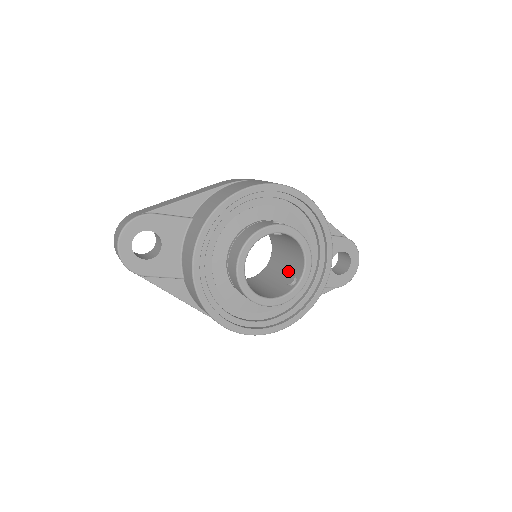
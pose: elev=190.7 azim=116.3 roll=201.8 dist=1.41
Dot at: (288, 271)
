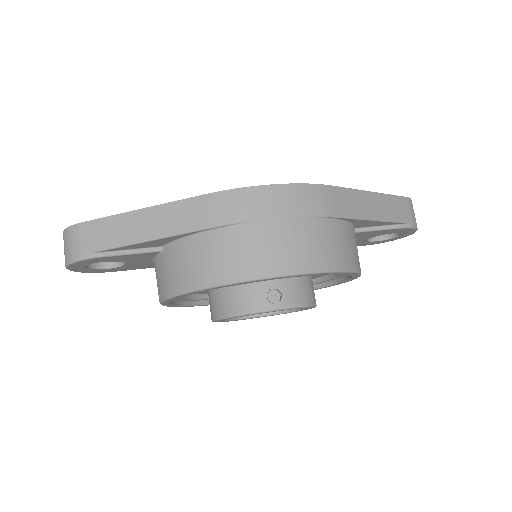
Dot at: occluded
